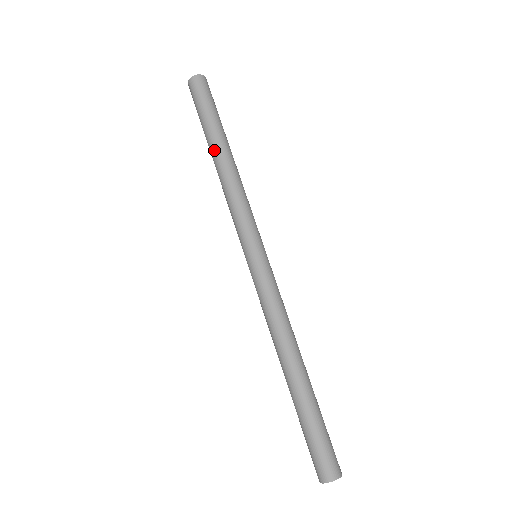
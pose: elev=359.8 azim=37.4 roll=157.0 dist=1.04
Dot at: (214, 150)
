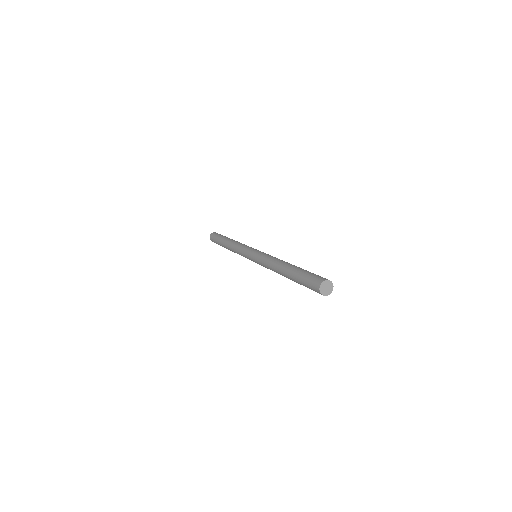
Dot at: (225, 244)
